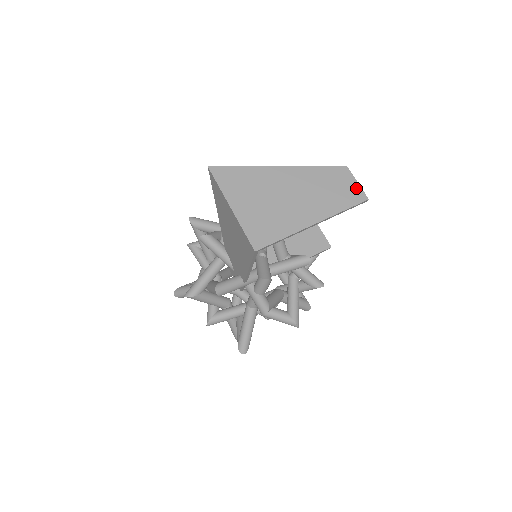
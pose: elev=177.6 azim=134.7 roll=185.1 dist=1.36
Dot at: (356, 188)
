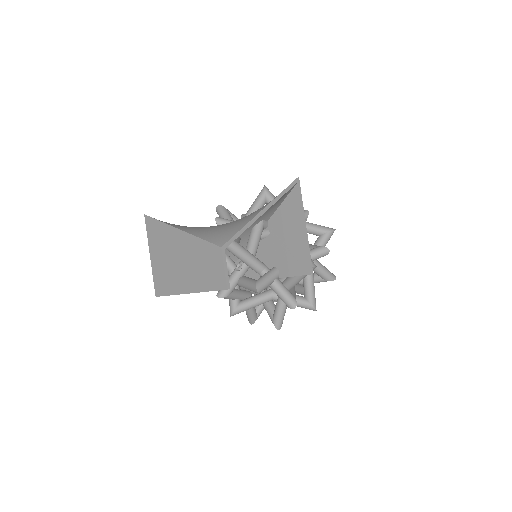
Dot at: (221, 273)
